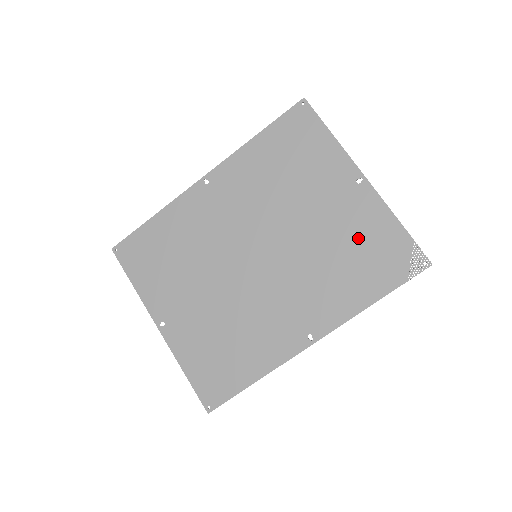
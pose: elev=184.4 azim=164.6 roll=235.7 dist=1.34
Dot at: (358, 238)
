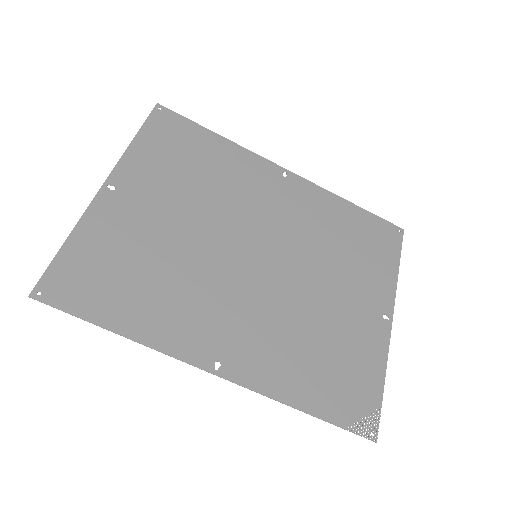
Dot at: (344, 349)
